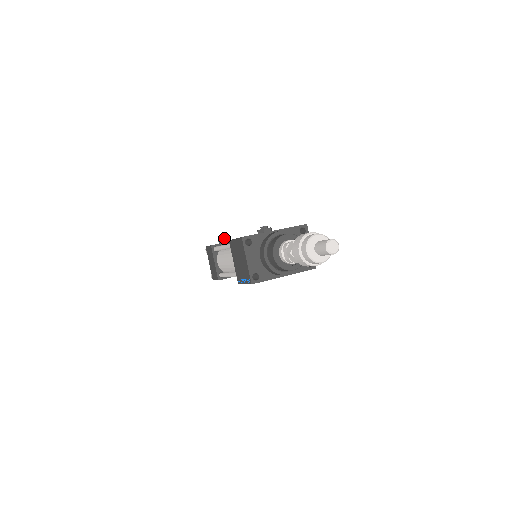
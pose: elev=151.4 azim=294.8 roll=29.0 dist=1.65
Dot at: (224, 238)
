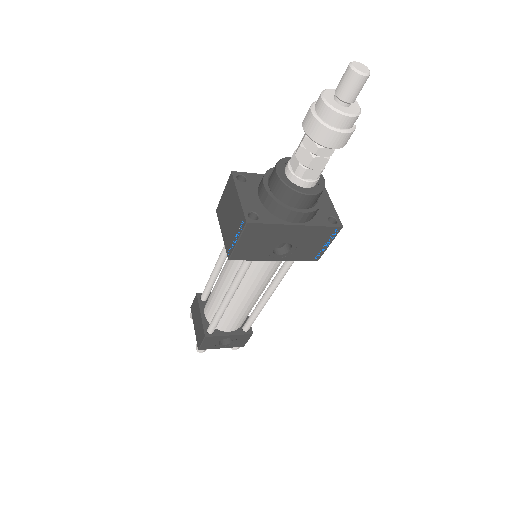
Dot at: occluded
